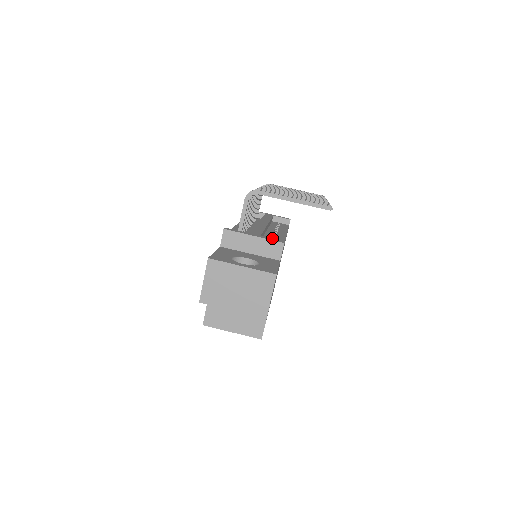
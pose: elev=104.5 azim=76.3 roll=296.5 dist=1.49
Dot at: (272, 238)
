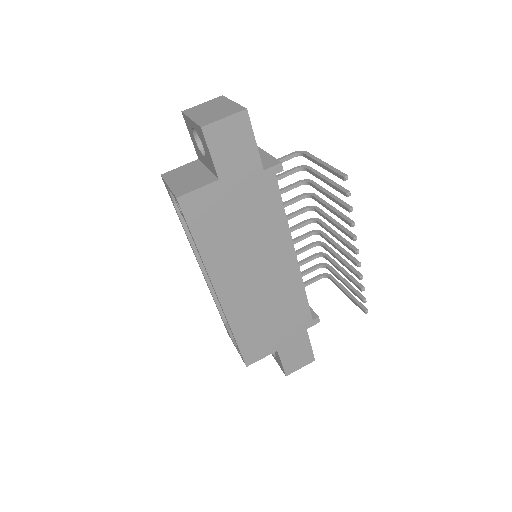
Dot at: occluded
